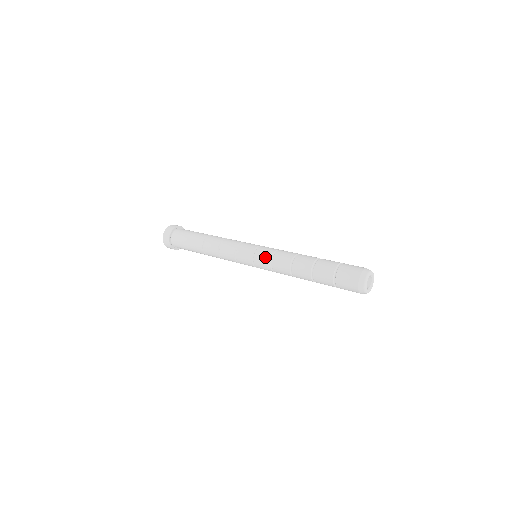
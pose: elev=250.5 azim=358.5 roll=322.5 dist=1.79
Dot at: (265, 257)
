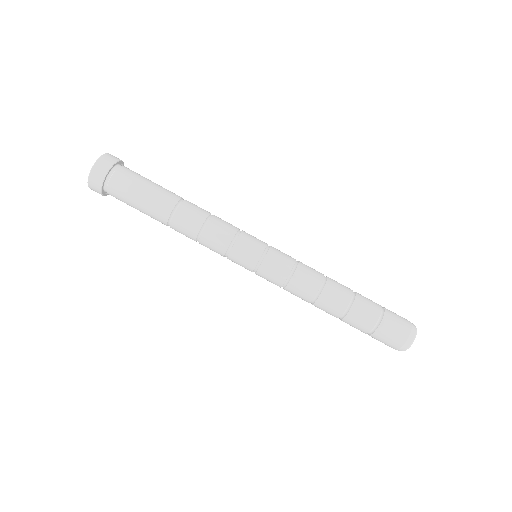
Dot at: (284, 264)
